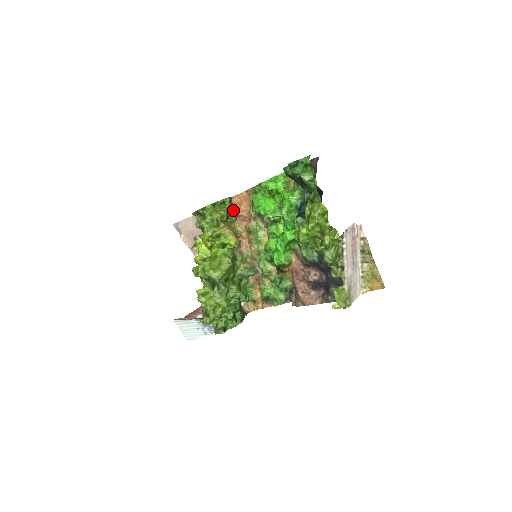
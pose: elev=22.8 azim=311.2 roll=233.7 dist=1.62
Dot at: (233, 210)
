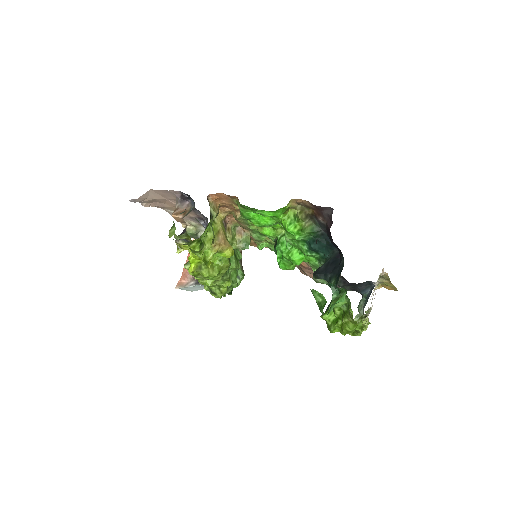
Dot at: occluded
